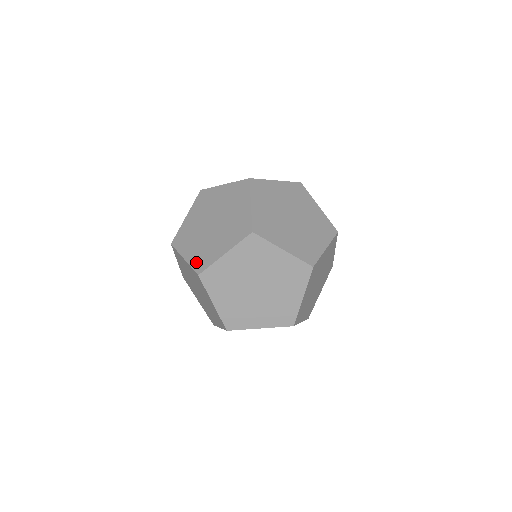
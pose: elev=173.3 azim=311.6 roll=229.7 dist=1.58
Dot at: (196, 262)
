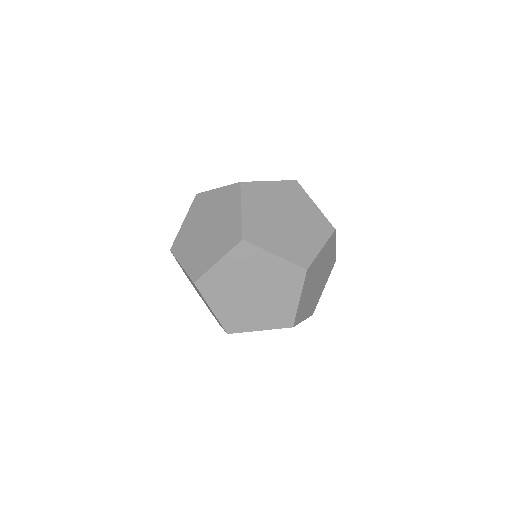
Dot at: (229, 244)
